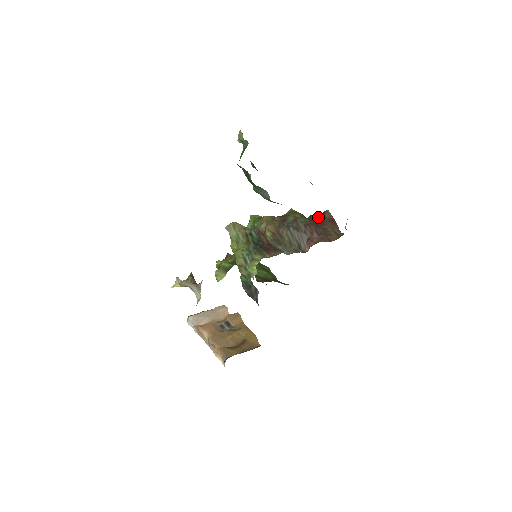
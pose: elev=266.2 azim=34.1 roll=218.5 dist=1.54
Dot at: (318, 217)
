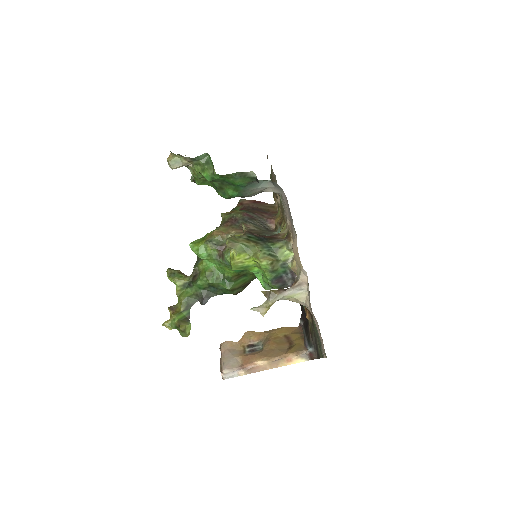
Dot at: (241, 208)
